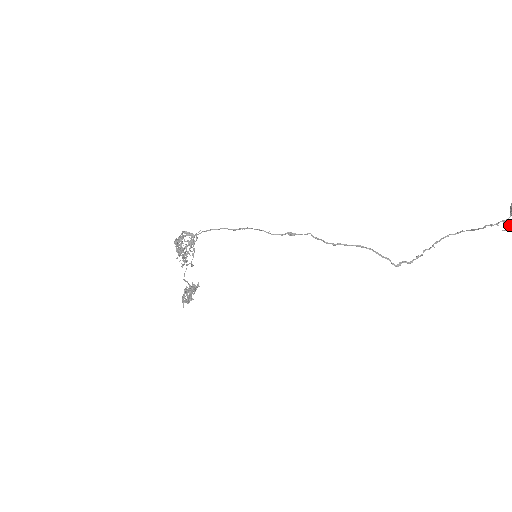
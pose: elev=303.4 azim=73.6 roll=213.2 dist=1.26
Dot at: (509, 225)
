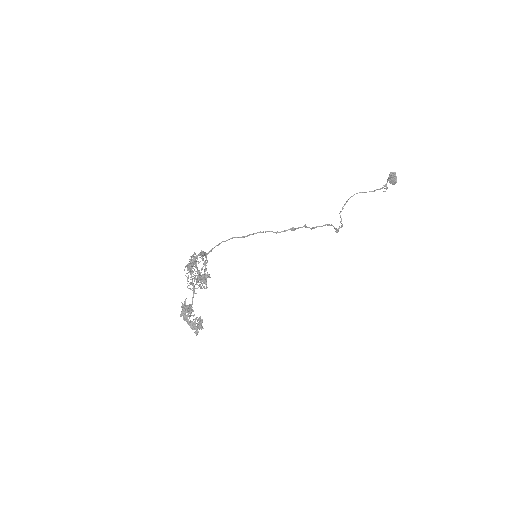
Dot at: occluded
